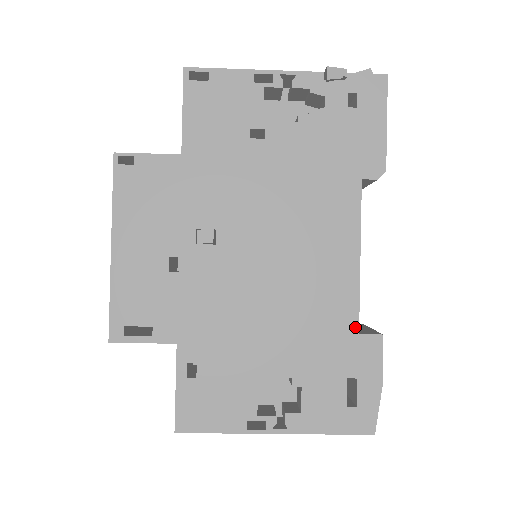
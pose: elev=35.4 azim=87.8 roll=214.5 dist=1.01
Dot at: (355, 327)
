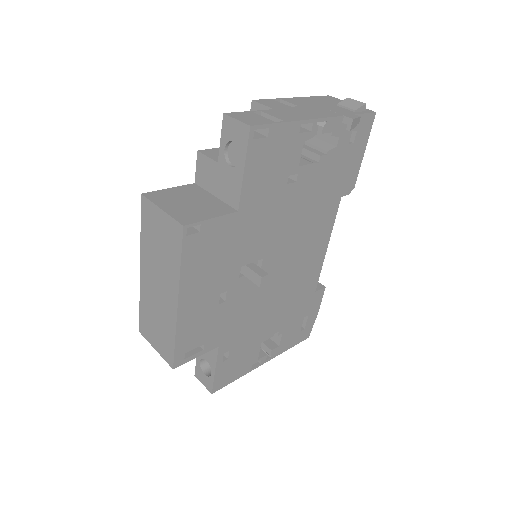
Dot at: (314, 289)
